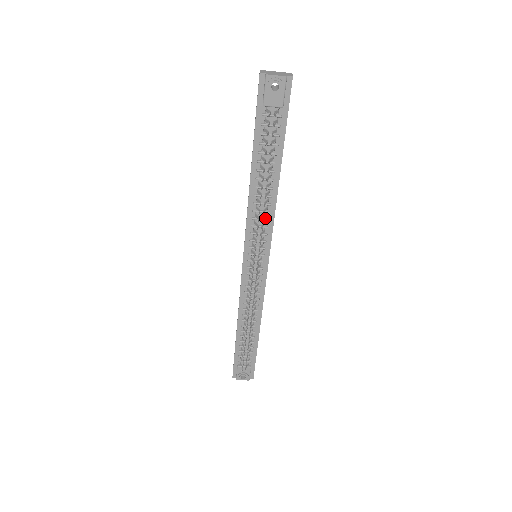
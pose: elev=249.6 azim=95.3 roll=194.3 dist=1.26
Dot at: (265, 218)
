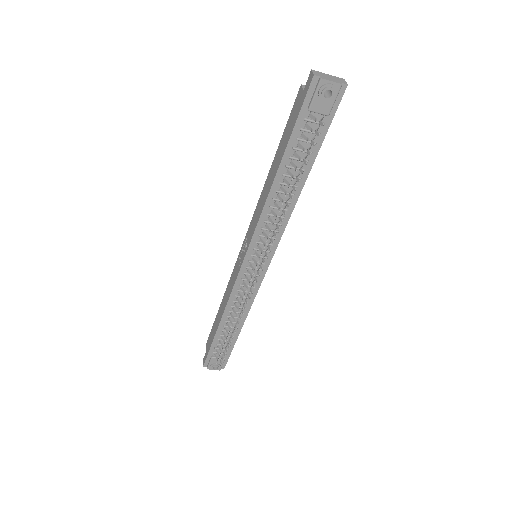
Dot at: (278, 222)
